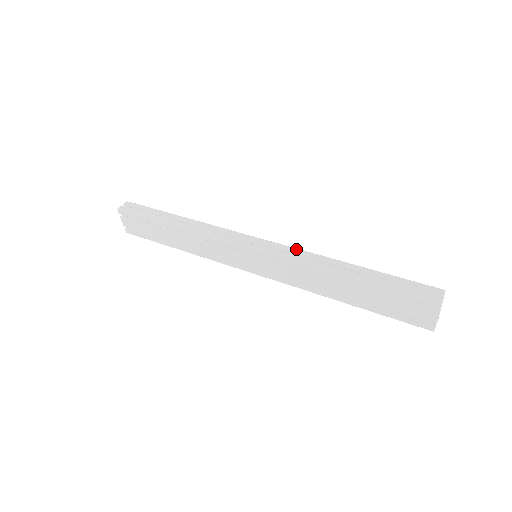
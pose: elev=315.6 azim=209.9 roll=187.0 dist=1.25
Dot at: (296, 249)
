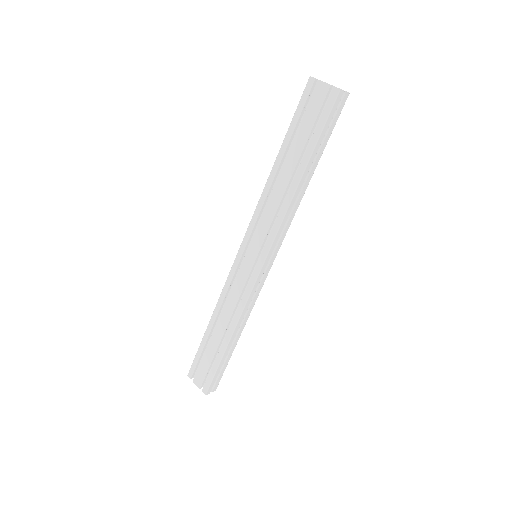
Dot at: occluded
